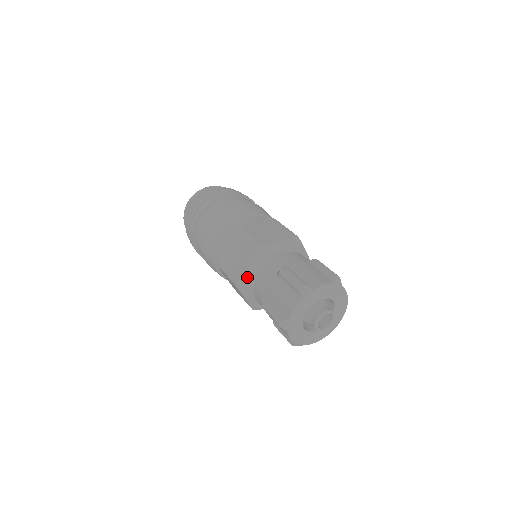
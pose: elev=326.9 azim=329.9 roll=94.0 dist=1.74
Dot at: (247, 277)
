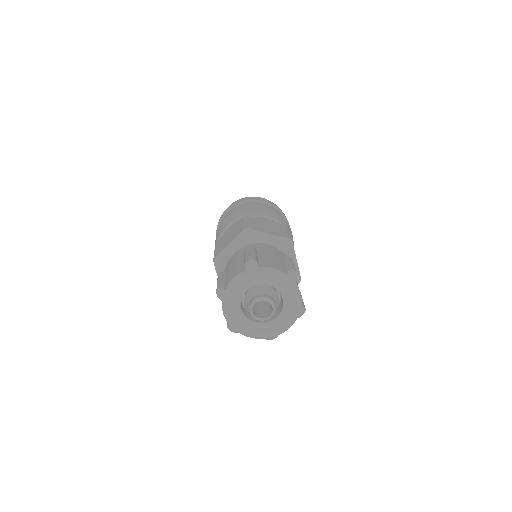
Dot at: occluded
